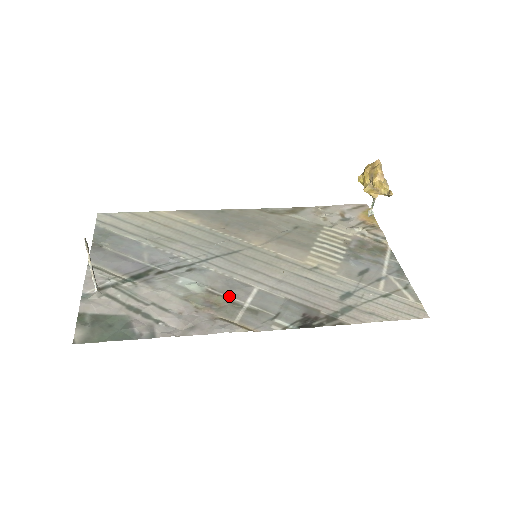
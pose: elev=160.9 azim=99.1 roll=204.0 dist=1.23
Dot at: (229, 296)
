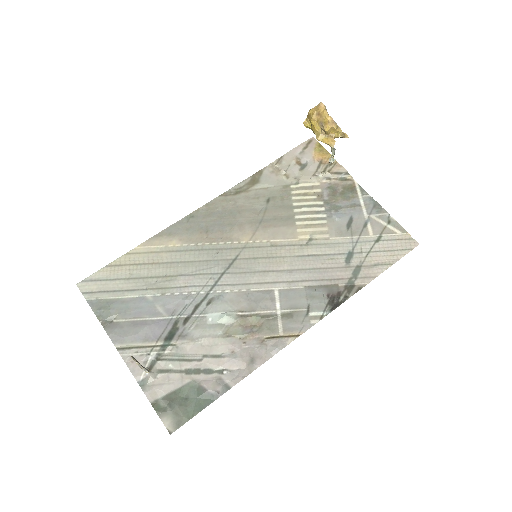
Dot at: (260, 311)
